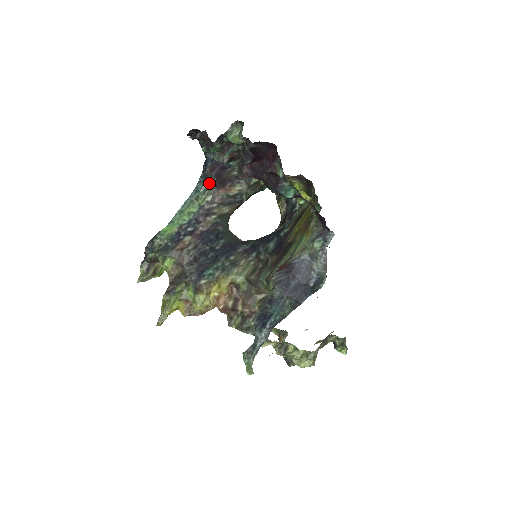
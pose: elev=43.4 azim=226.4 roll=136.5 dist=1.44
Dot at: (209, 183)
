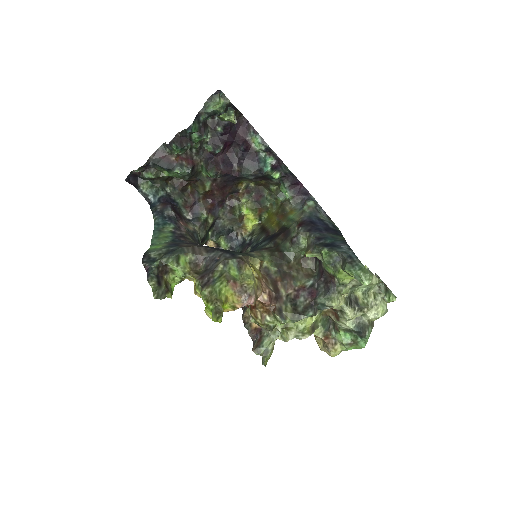
Dot at: (229, 108)
